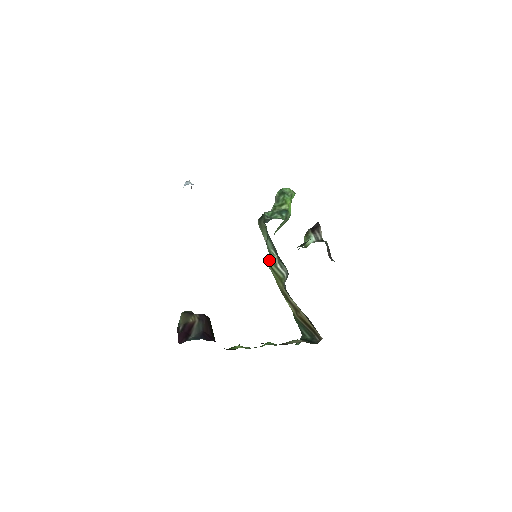
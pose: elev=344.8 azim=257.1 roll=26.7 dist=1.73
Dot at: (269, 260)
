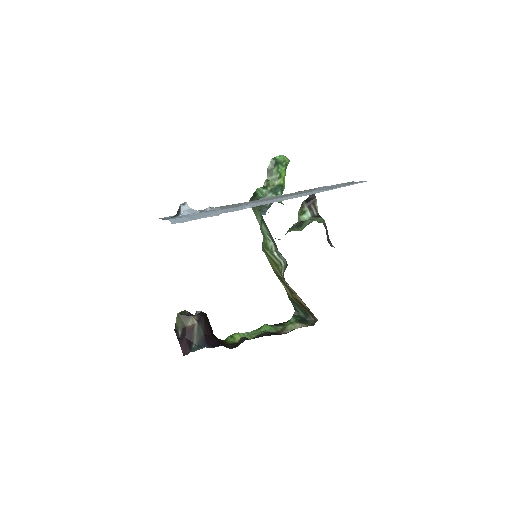
Dot at: (264, 246)
